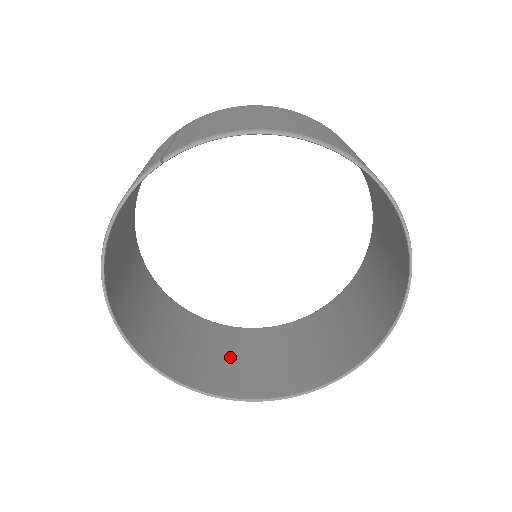
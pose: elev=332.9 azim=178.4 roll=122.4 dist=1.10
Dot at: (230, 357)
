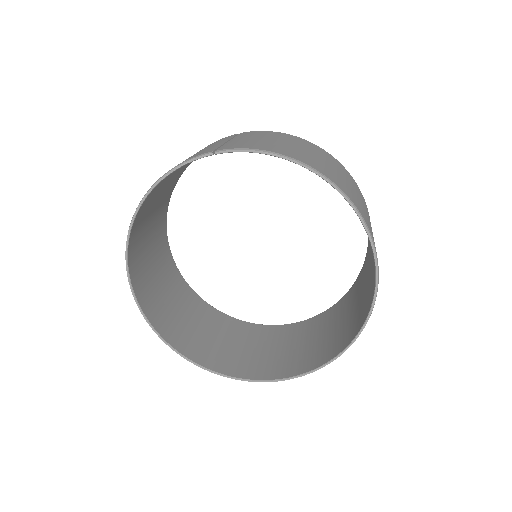
Dot at: (202, 330)
